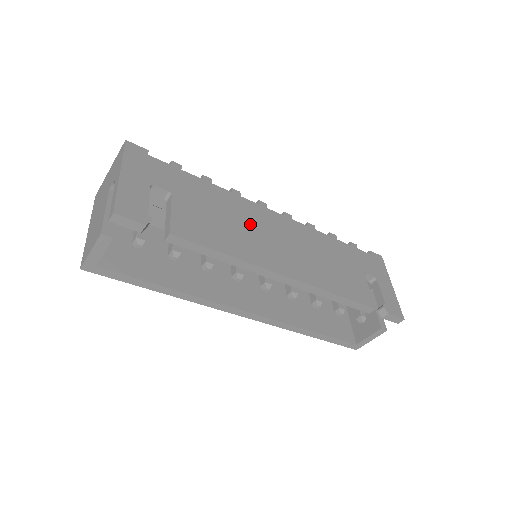
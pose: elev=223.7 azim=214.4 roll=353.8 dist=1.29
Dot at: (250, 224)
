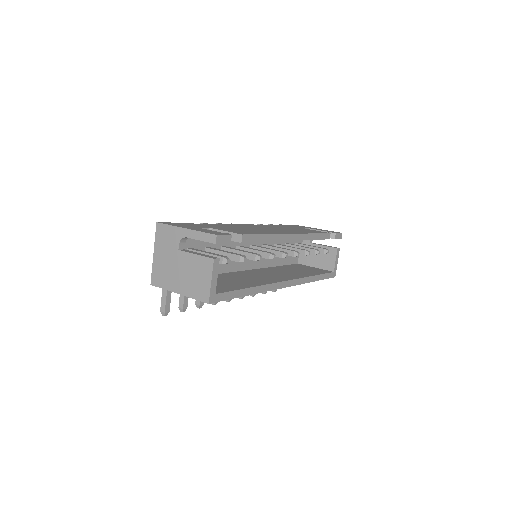
Dot at: occluded
